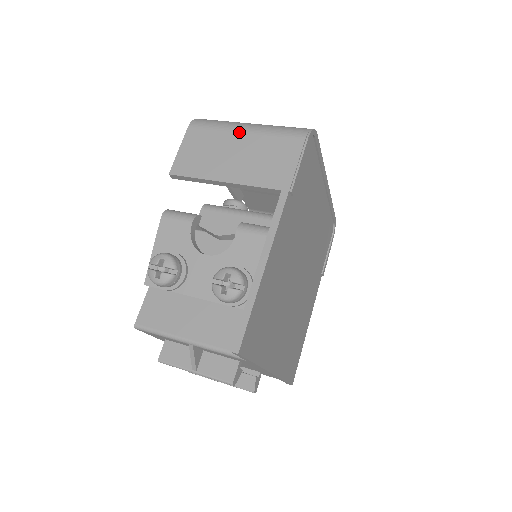
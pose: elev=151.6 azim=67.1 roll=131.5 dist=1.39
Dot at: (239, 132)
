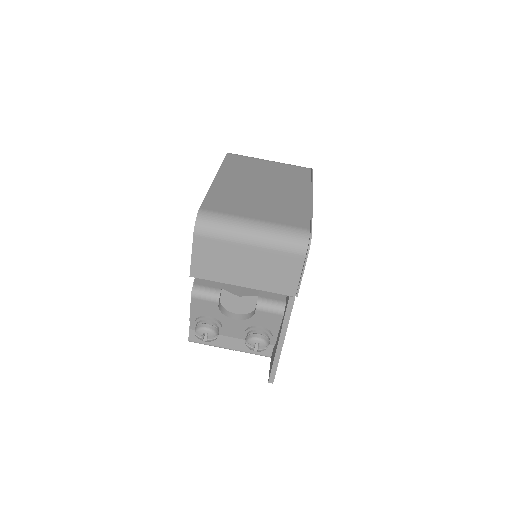
Dot at: (245, 245)
